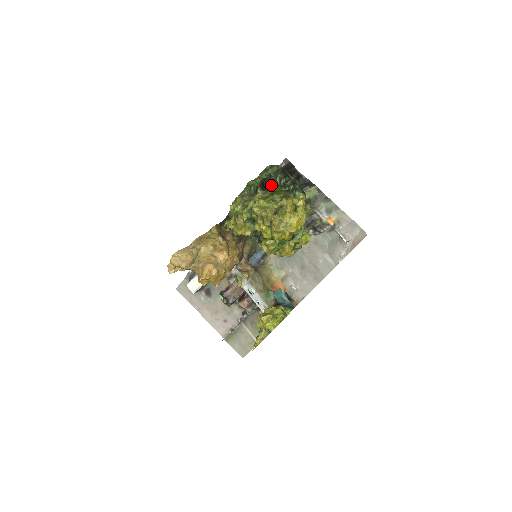
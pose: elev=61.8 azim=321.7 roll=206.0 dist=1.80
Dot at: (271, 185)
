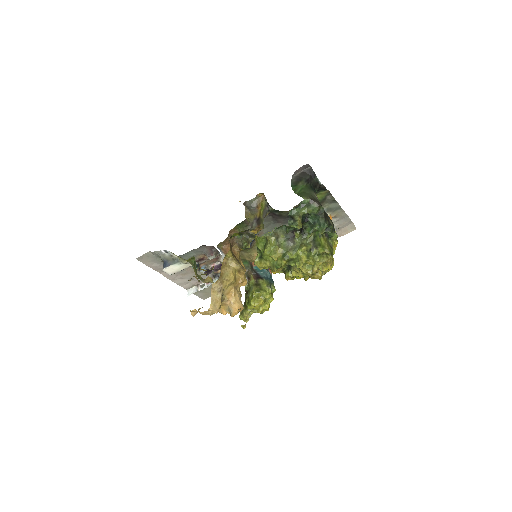
Dot at: (308, 224)
